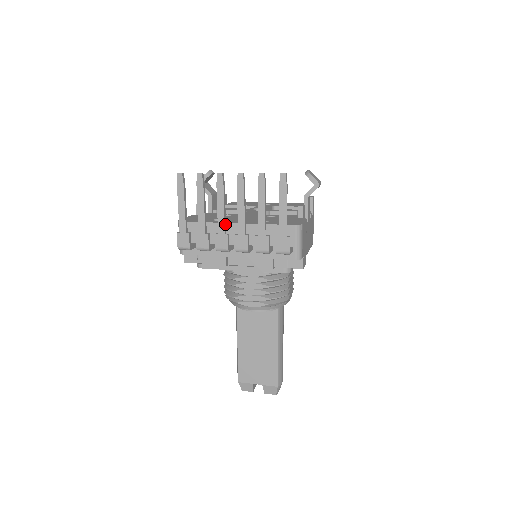
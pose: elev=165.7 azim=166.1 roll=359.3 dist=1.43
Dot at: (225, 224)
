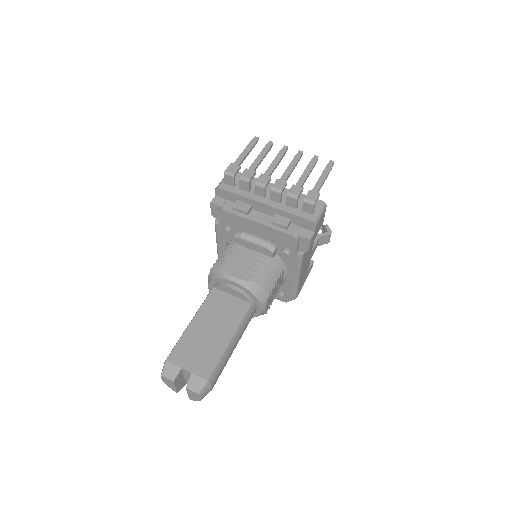
Dot at: (272, 172)
